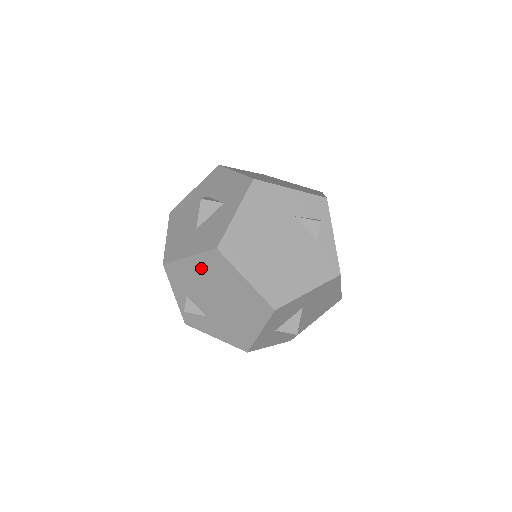
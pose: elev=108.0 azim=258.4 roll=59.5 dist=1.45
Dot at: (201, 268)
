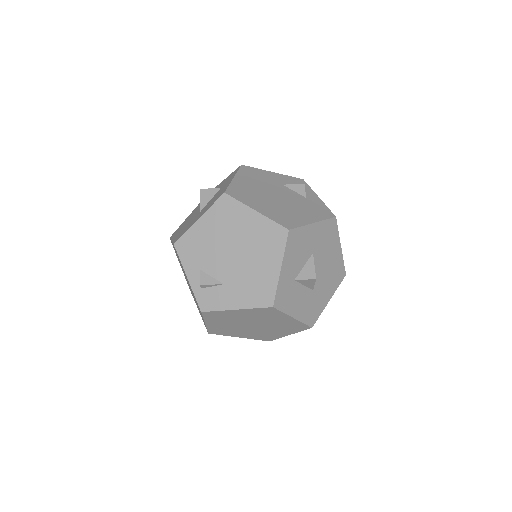
Dot at: (212, 224)
